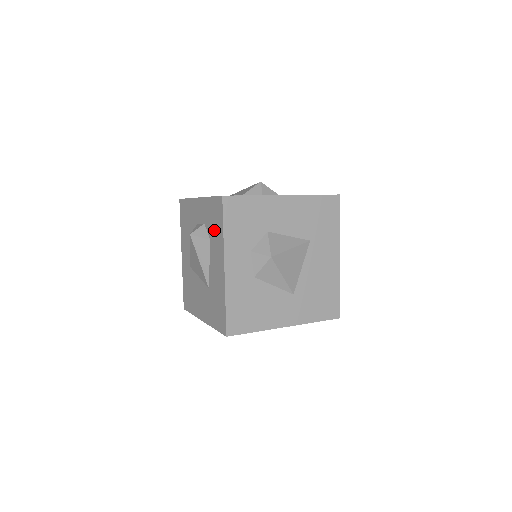
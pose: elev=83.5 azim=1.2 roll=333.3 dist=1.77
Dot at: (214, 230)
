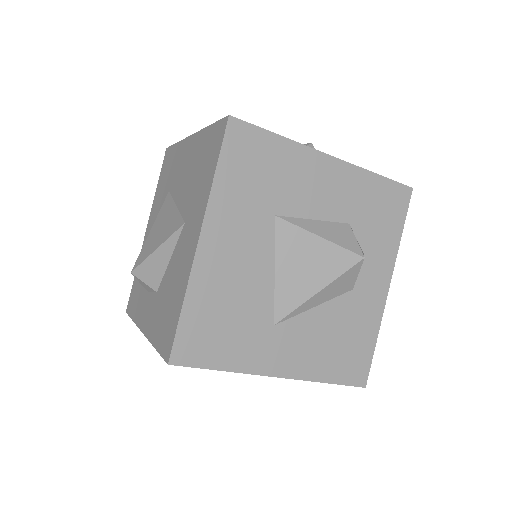
Dot at: occluded
